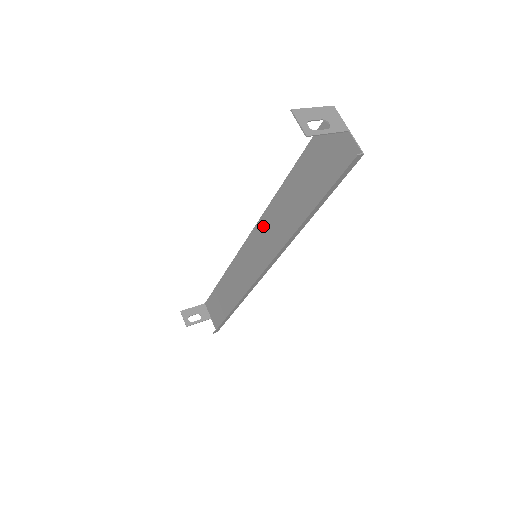
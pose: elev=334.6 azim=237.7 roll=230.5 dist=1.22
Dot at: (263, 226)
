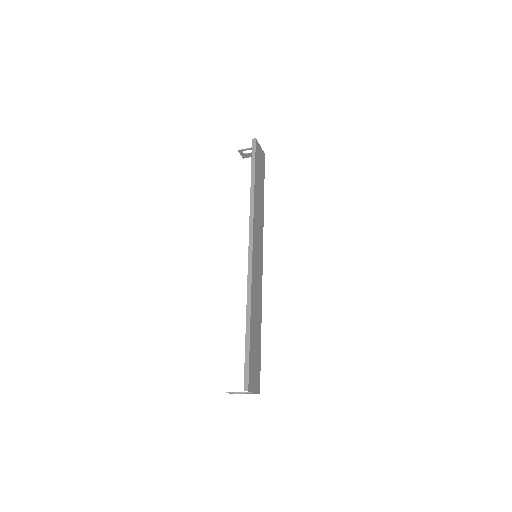
Dot at: (261, 237)
